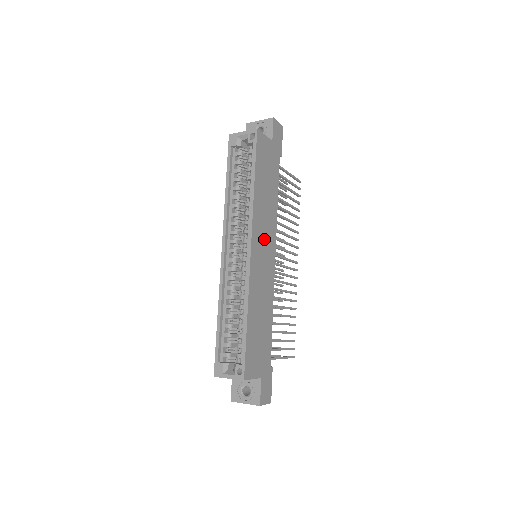
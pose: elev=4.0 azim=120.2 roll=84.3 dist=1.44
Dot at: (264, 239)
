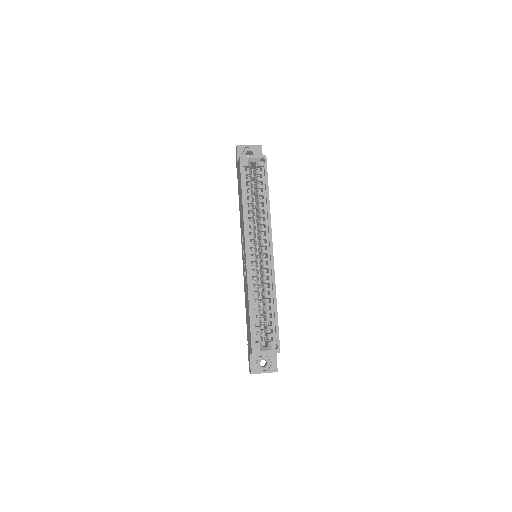
Dot at: occluded
